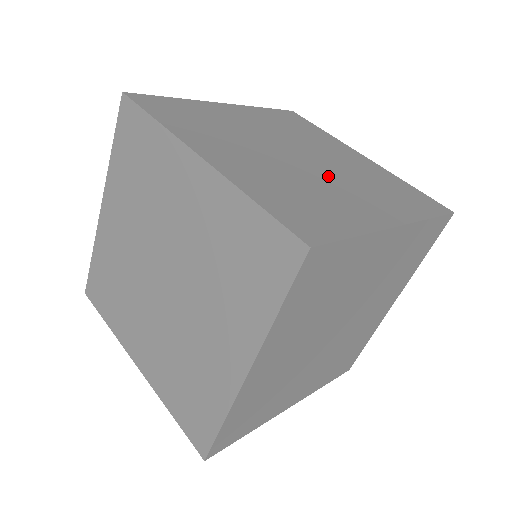
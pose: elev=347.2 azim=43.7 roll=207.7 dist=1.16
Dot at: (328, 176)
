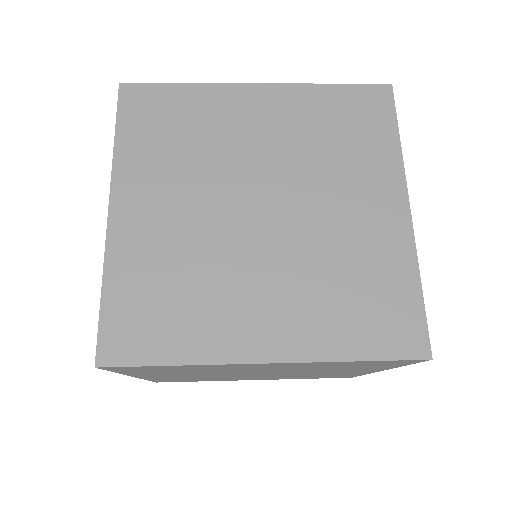
Dot at: (263, 255)
